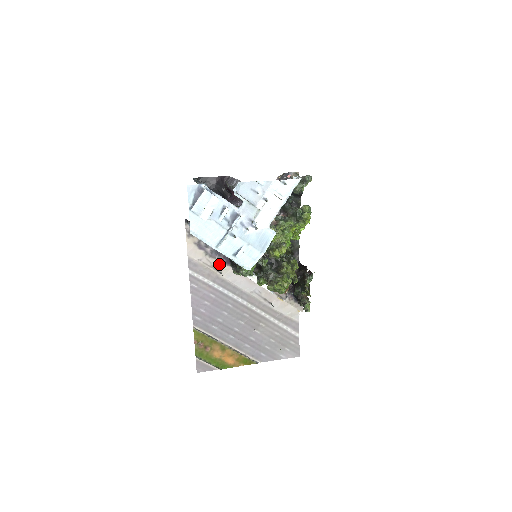
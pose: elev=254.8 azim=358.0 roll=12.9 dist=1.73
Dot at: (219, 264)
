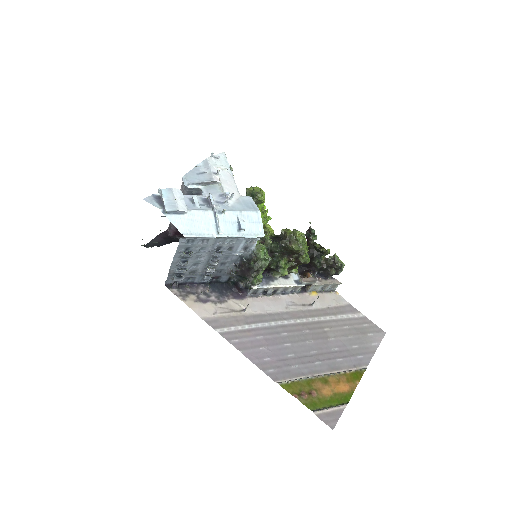
Dot at: (235, 304)
